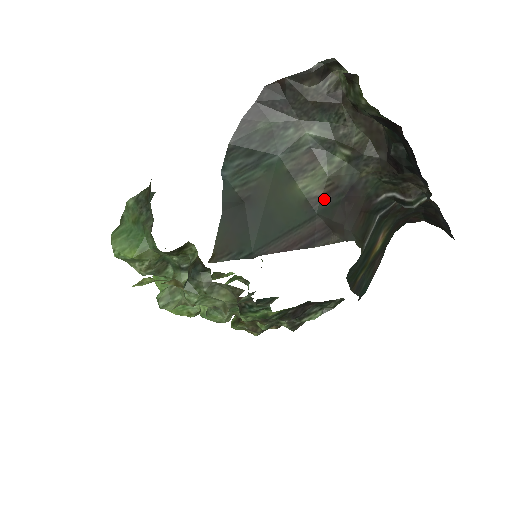
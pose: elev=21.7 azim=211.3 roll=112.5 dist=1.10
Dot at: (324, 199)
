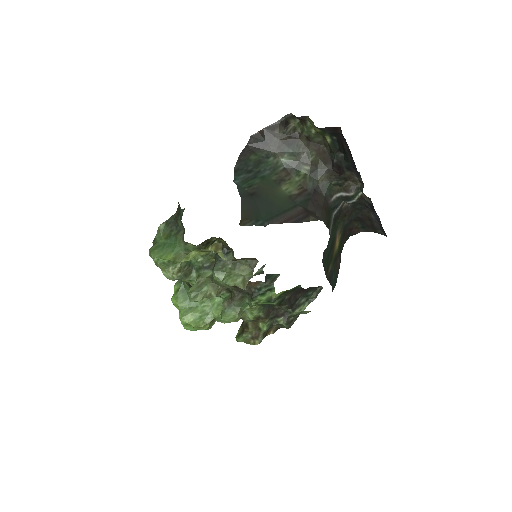
Dot at: (300, 196)
